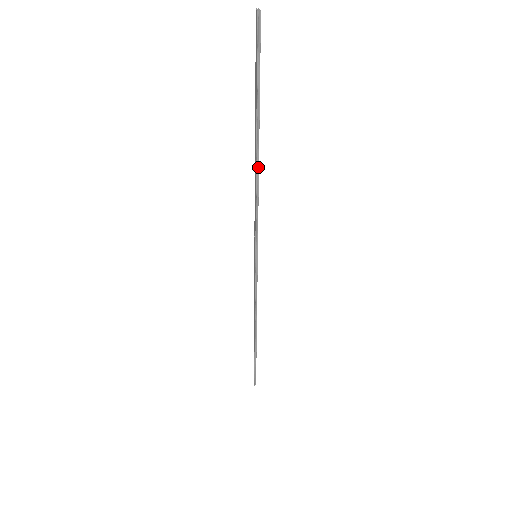
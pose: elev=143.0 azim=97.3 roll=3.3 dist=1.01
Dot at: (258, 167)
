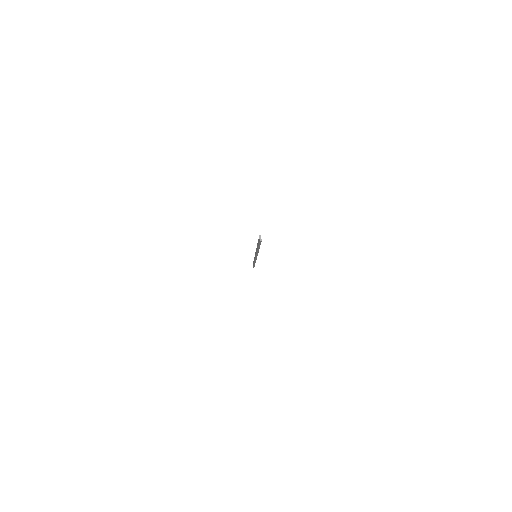
Dot at: occluded
